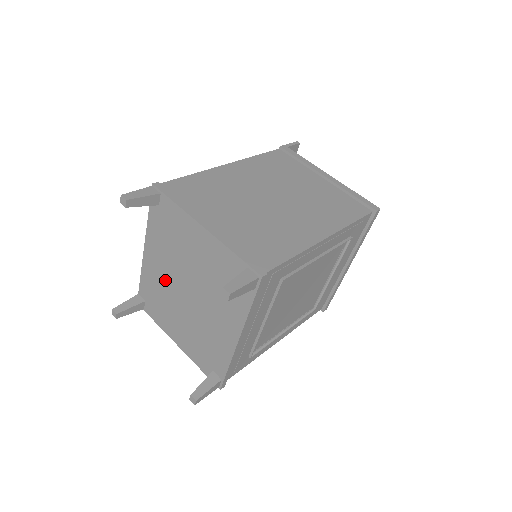
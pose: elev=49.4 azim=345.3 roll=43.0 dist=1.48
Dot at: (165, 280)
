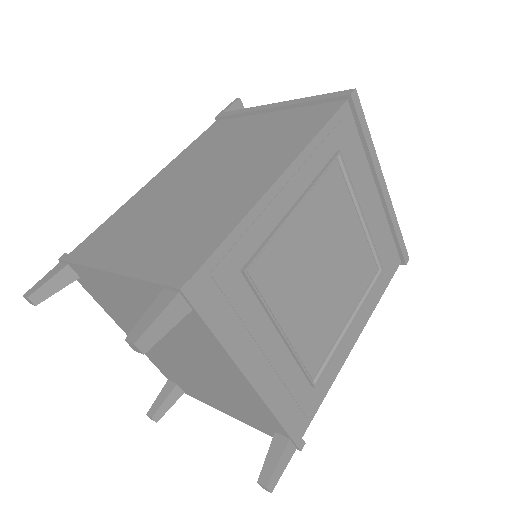
Dot at: (159, 353)
